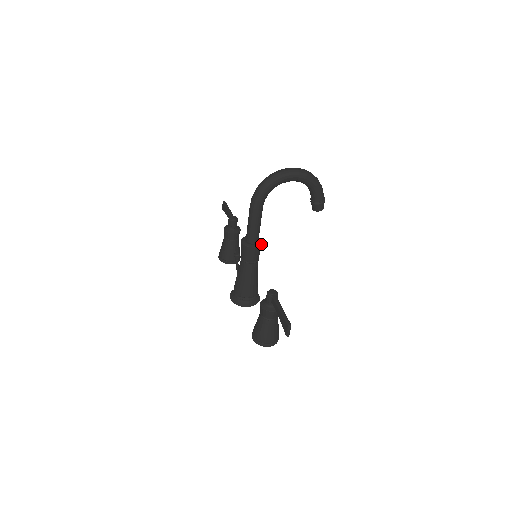
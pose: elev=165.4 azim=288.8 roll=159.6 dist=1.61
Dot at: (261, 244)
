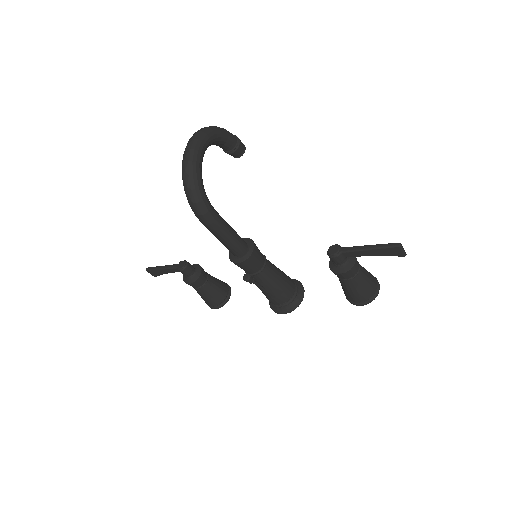
Dot at: (251, 240)
